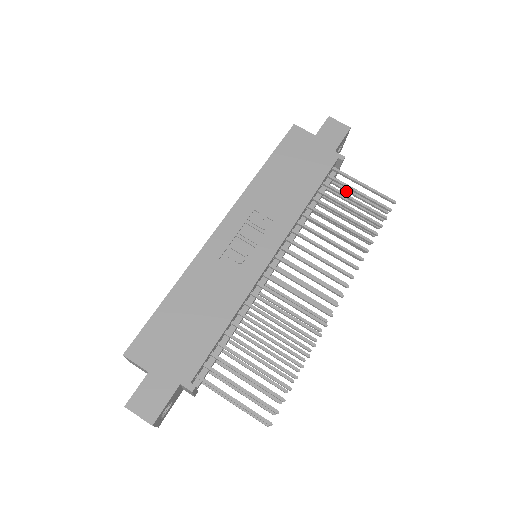
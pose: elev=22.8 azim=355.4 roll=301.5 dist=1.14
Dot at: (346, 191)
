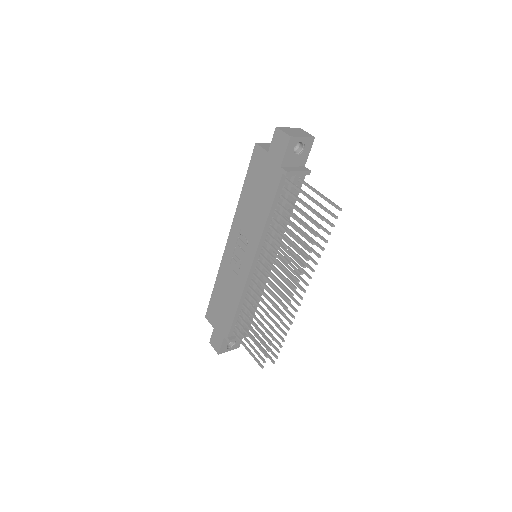
Dot at: (311, 189)
